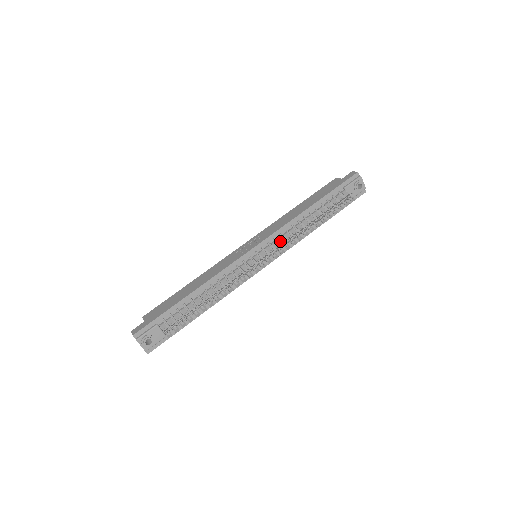
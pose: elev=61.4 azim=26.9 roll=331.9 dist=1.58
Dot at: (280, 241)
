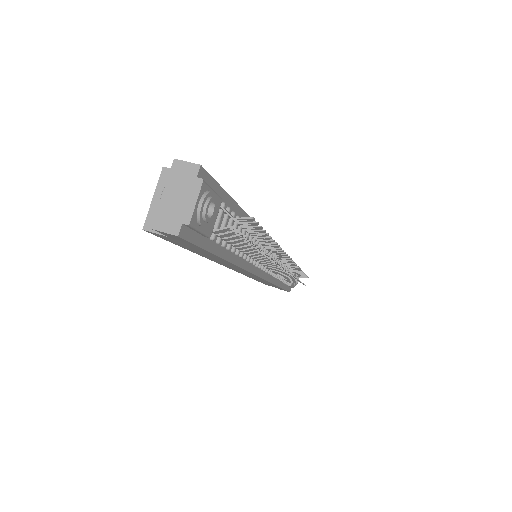
Dot at: occluded
